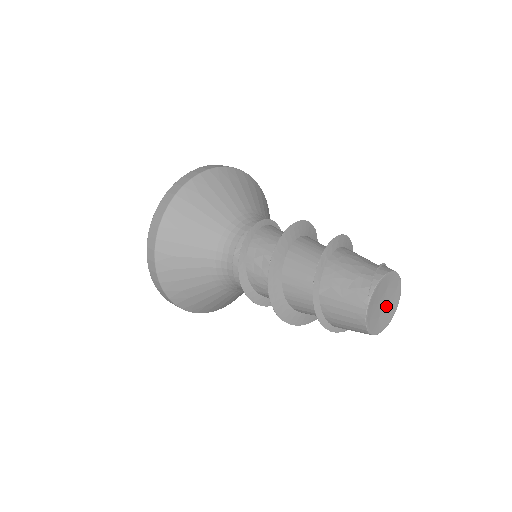
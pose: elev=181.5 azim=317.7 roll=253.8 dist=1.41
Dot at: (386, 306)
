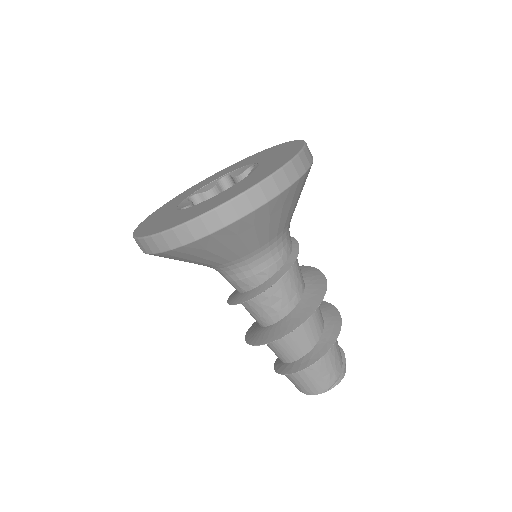
Dot at: occluded
